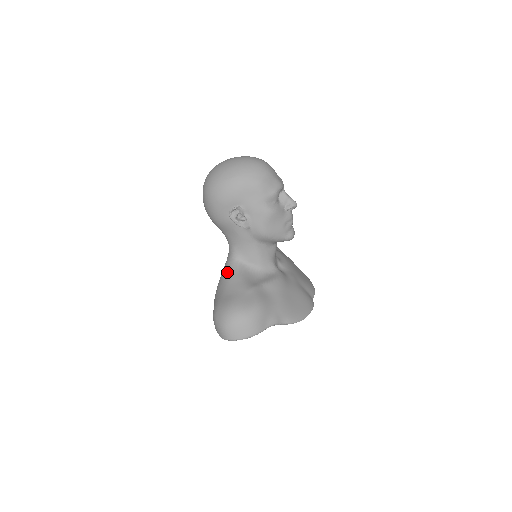
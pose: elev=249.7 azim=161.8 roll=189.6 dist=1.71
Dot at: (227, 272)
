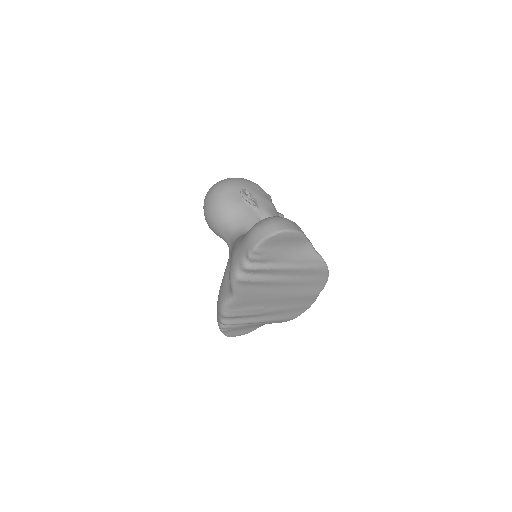
Dot at: occluded
